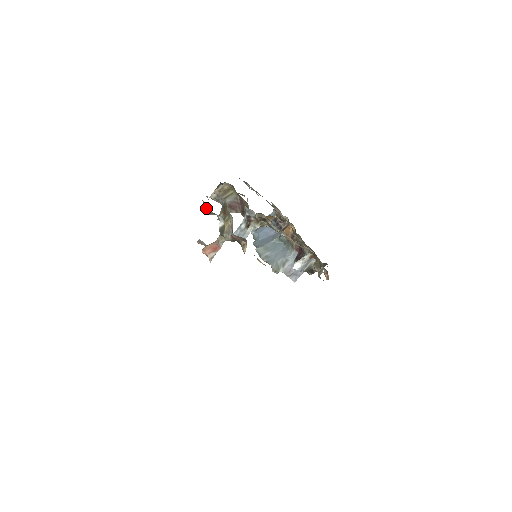
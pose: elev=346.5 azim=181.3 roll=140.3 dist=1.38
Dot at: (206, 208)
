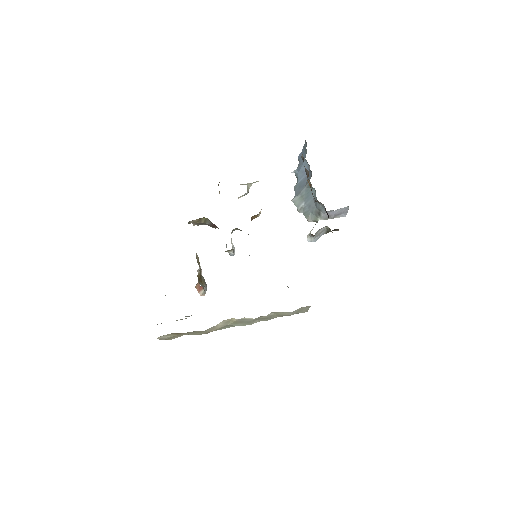
Dot at: occluded
